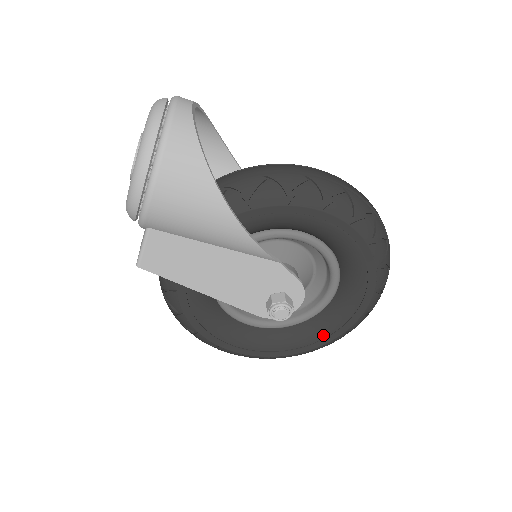
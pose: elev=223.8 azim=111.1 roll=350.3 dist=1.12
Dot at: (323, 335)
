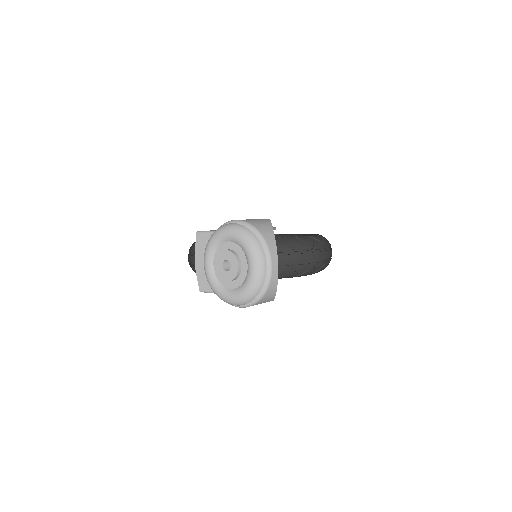
Dot at: occluded
